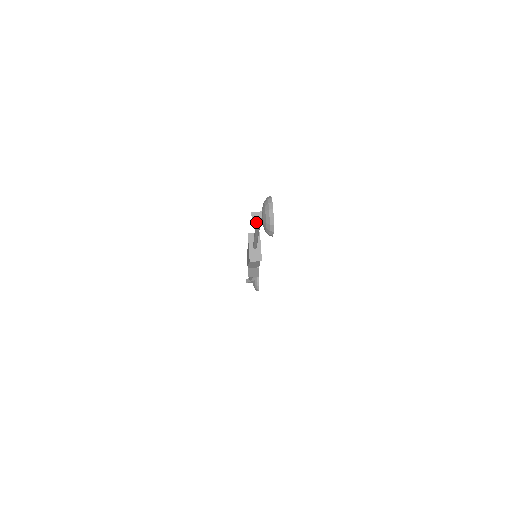
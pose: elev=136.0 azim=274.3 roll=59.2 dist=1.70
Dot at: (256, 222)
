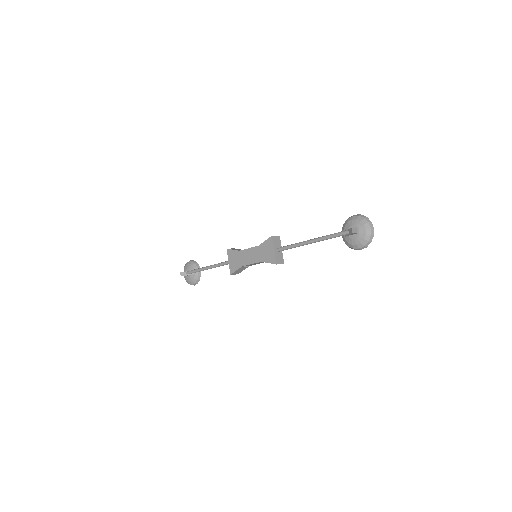
Dot at: (340, 235)
